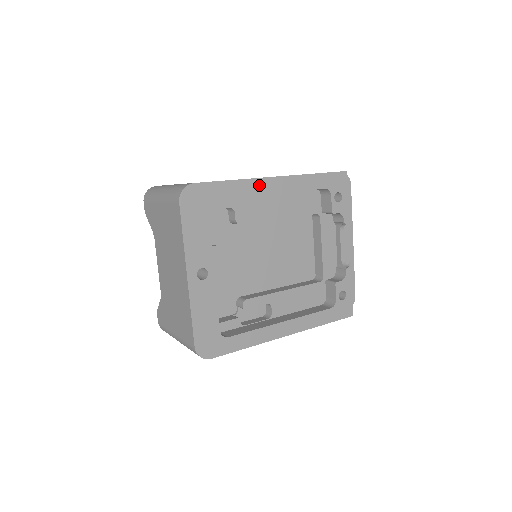
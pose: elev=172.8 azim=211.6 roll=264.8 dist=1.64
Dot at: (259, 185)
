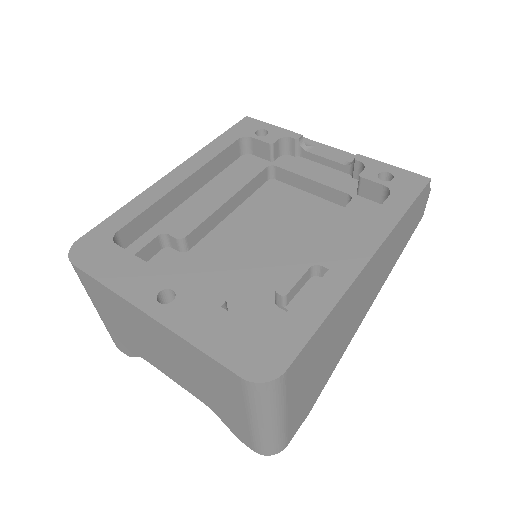
Dot at: (158, 189)
